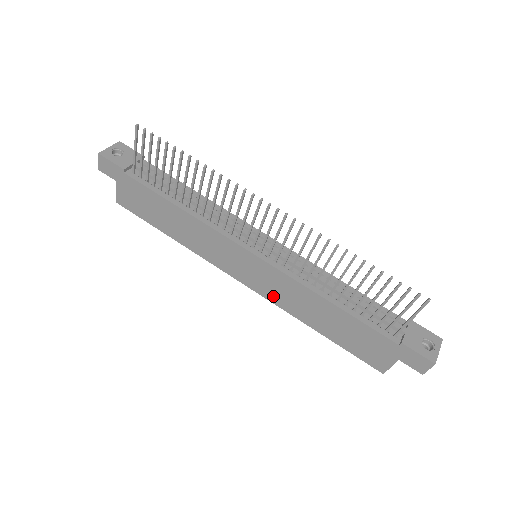
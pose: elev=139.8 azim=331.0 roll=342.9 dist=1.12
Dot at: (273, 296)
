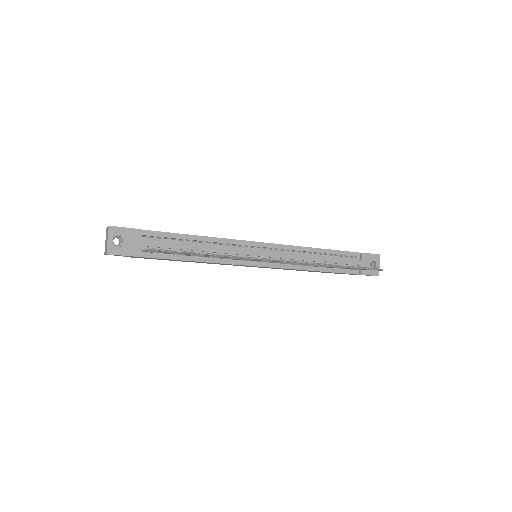
Dot at: (272, 268)
